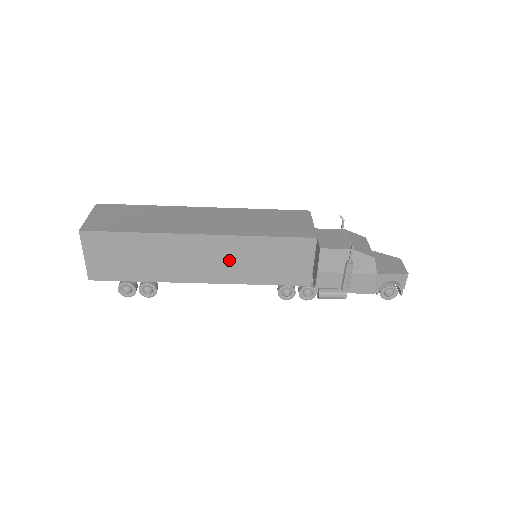
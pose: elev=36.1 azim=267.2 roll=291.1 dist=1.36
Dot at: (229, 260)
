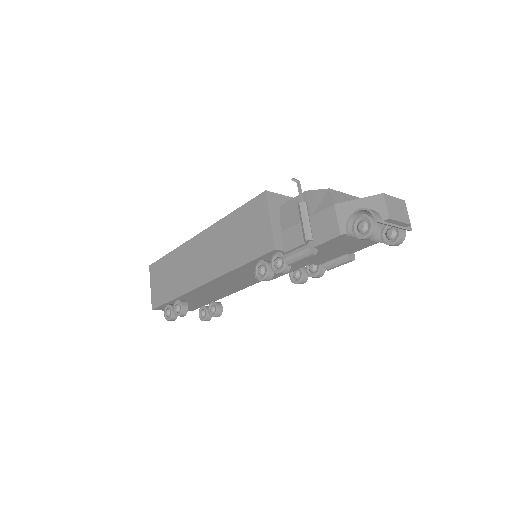
Dot at: (216, 250)
